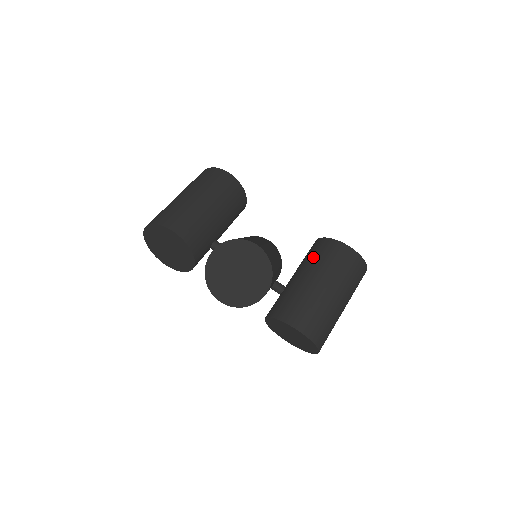
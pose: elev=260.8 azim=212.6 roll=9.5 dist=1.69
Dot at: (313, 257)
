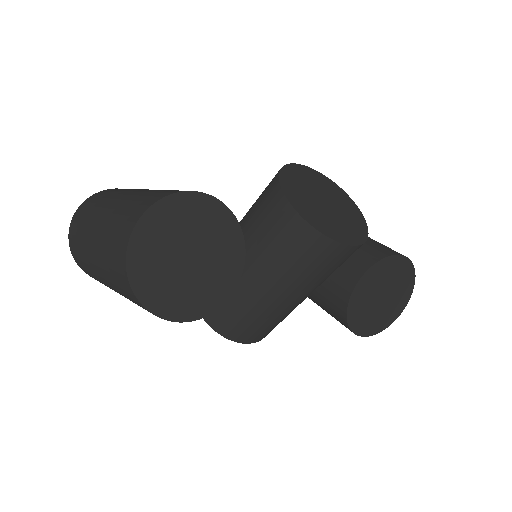
Dot at: occluded
